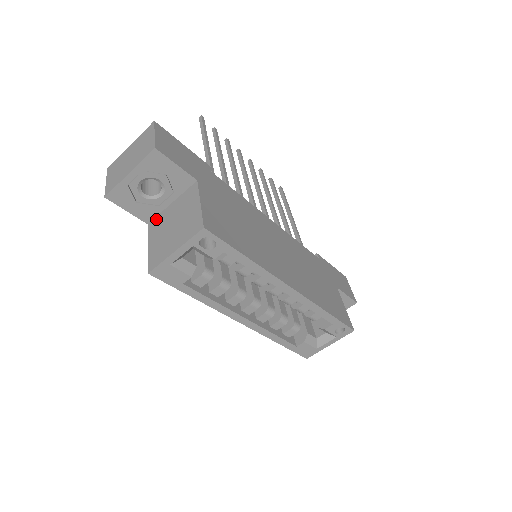
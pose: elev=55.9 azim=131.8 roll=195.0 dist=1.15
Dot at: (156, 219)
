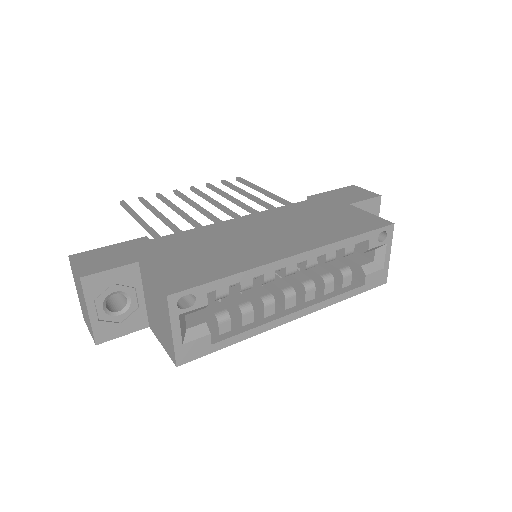
Dot at: (148, 318)
